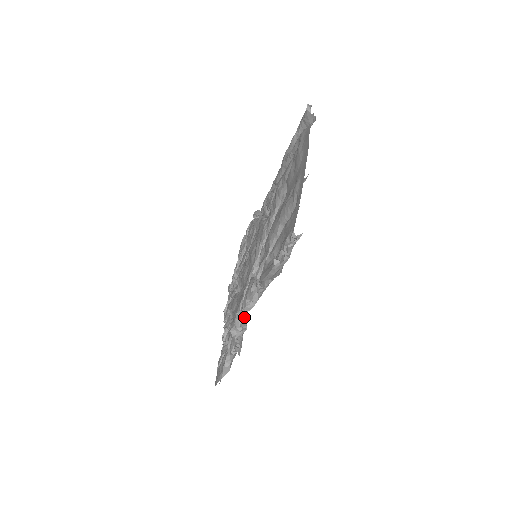
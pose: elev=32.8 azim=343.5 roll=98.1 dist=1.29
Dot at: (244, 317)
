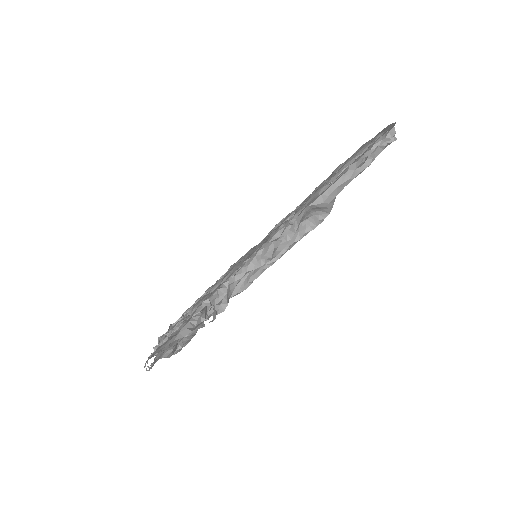
Dot at: (231, 290)
